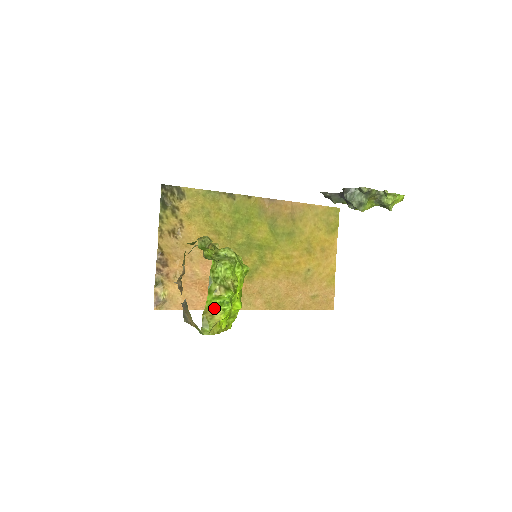
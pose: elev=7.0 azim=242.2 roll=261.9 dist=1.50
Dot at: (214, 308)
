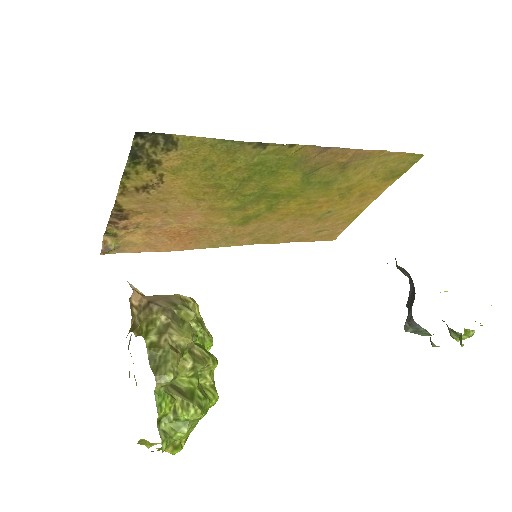
Dot at: occluded
